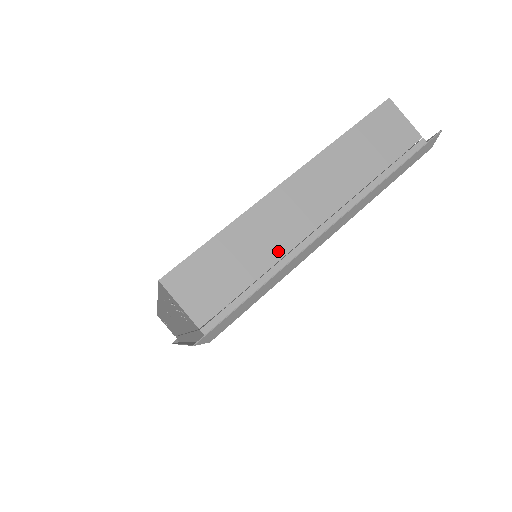
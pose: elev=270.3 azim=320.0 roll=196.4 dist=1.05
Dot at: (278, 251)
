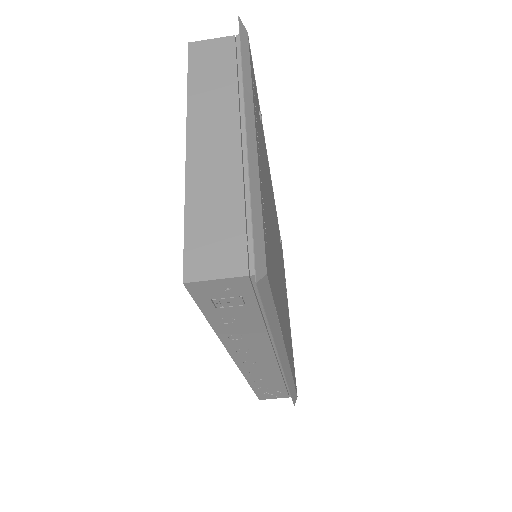
Dot at: (235, 179)
